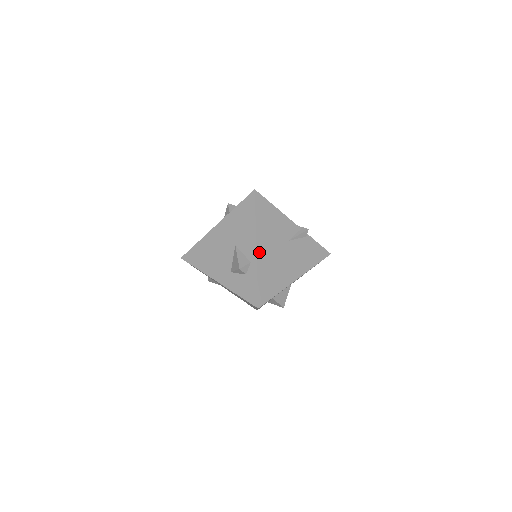
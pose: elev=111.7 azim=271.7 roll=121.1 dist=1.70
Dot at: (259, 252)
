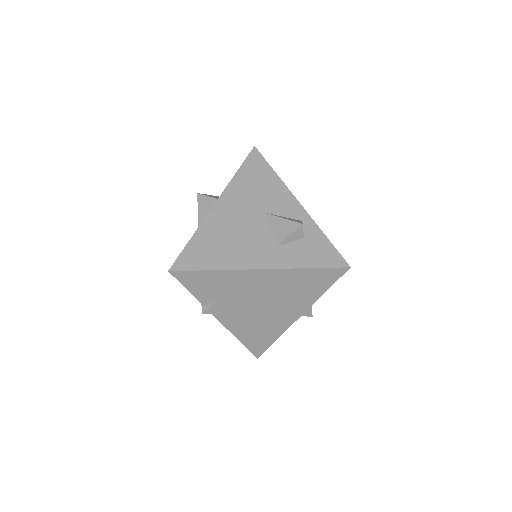
Dot at: (303, 208)
